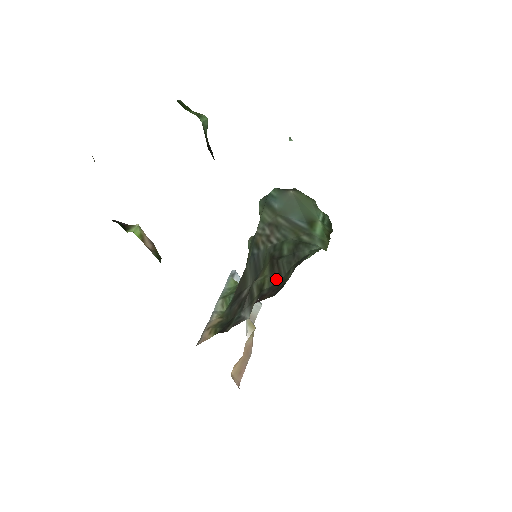
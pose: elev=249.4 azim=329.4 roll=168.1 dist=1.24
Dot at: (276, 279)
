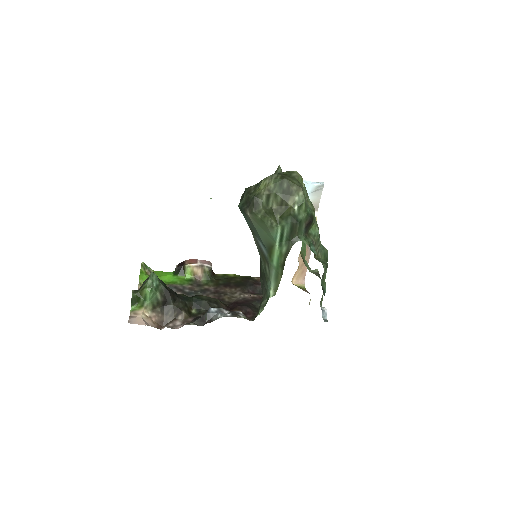
Dot at: occluded
